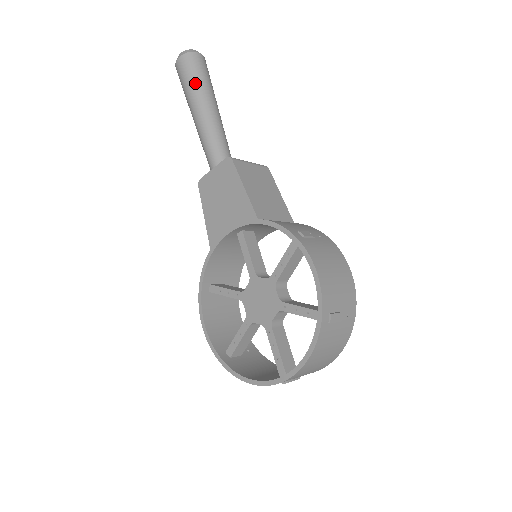
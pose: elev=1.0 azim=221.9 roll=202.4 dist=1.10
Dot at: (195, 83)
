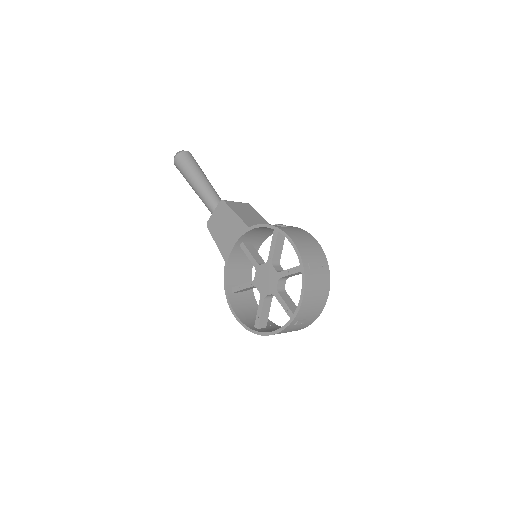
Dot at: (189, 168)
